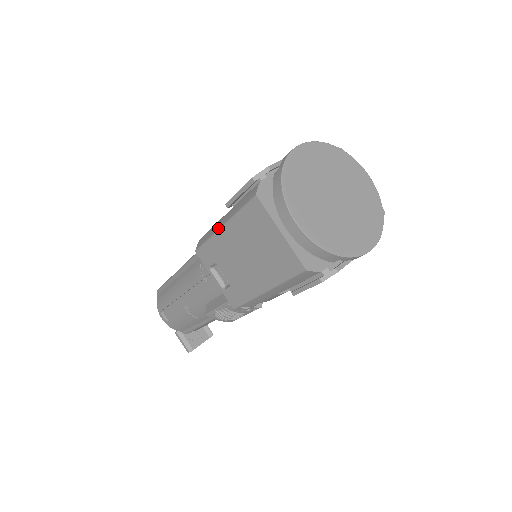
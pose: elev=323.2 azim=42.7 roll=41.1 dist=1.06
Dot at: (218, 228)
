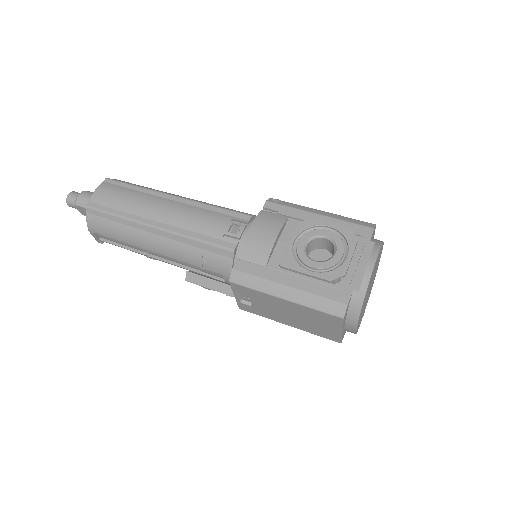
Dot at: (278, 296)
